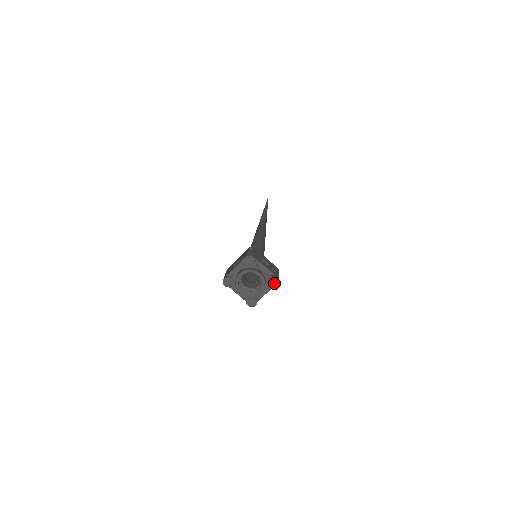
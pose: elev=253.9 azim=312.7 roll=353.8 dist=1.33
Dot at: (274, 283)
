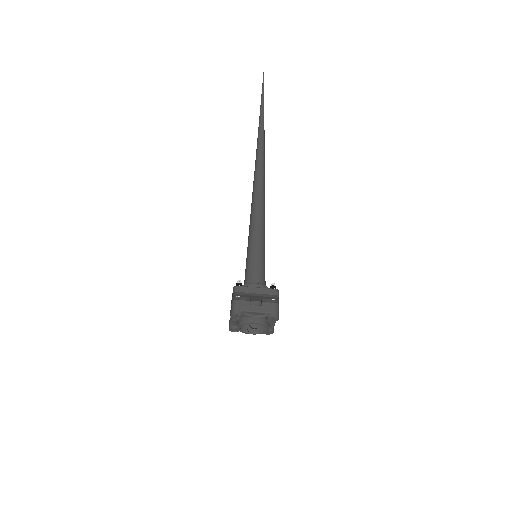
Dot at: (274, 320)
